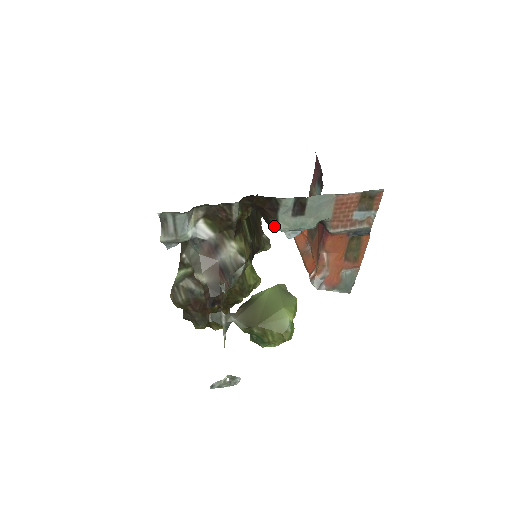
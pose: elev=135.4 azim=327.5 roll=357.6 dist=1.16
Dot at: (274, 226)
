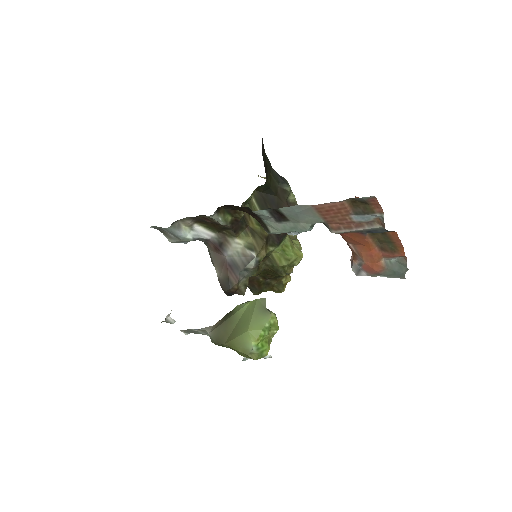
Dot at: (264, 229)
